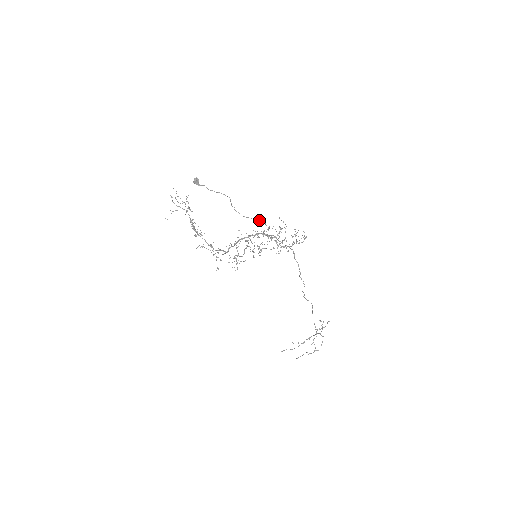
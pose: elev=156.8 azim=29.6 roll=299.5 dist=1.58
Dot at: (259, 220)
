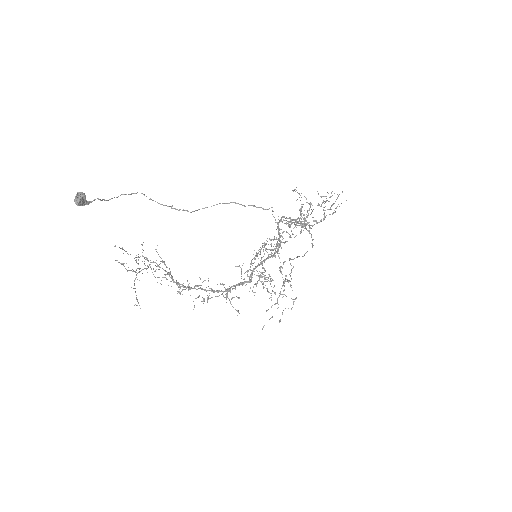
Dot at: occluded
